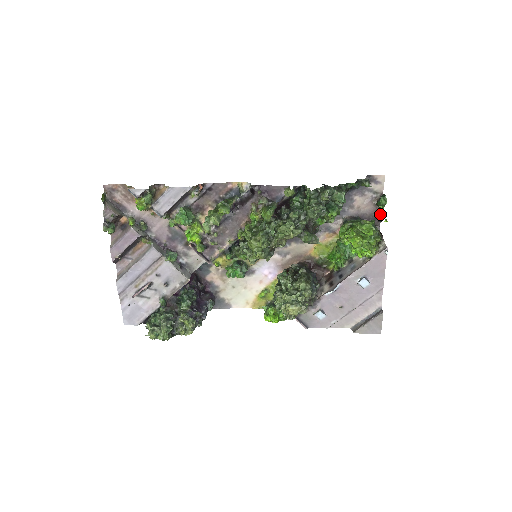
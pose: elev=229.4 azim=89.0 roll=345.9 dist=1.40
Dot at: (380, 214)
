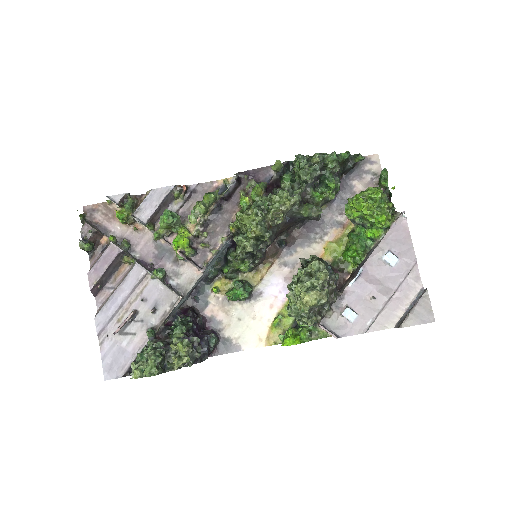
Dot at: (386, 192)
